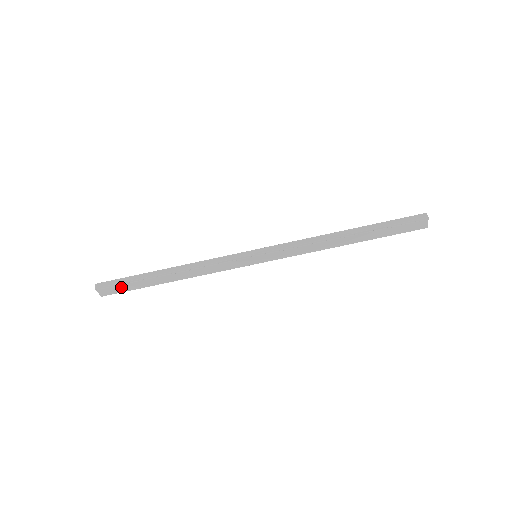
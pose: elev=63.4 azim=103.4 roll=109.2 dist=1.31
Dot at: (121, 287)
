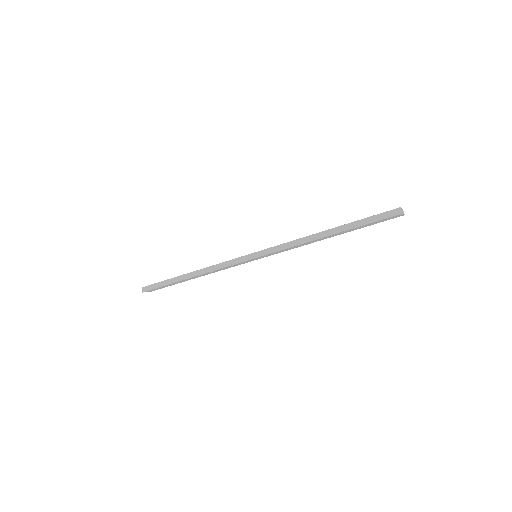
Dot at: (161, 287)
